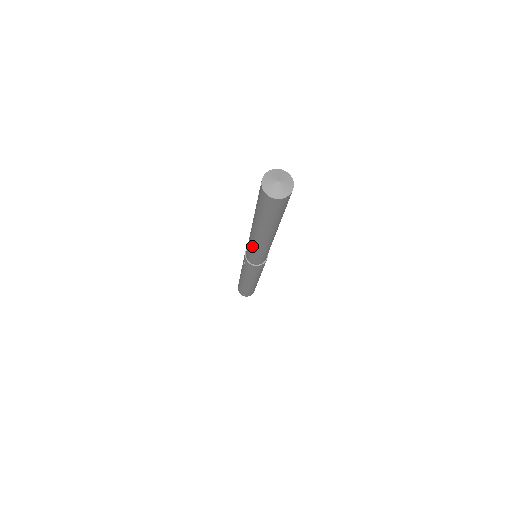
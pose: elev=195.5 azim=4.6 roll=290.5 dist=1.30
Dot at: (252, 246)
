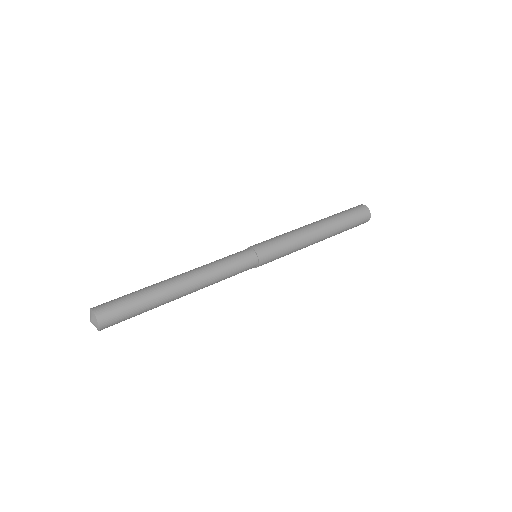
Dot at: occluded
